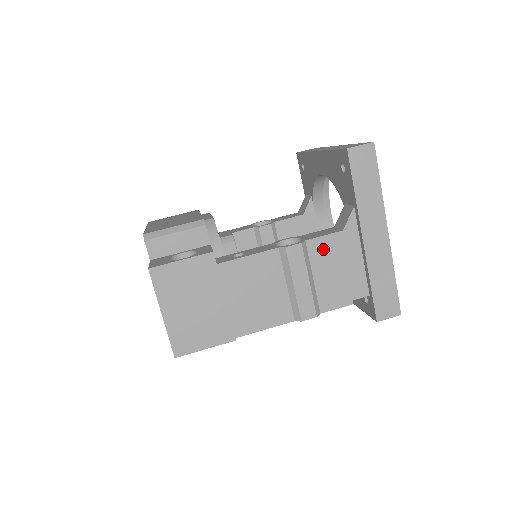
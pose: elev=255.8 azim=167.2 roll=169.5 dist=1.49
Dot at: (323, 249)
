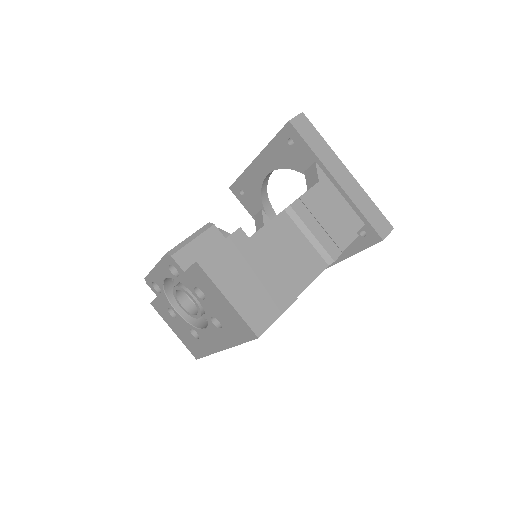
Dot at: (314, 200)
